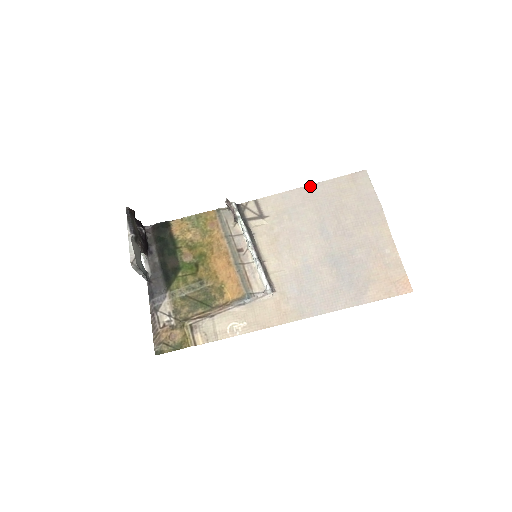
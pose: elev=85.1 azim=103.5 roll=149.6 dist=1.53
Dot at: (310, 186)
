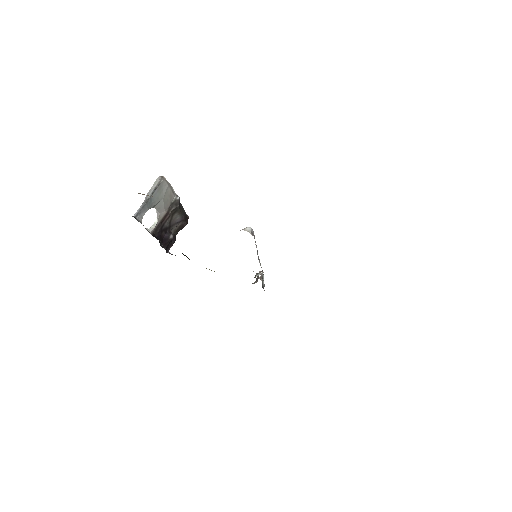
Dot at: occluded
